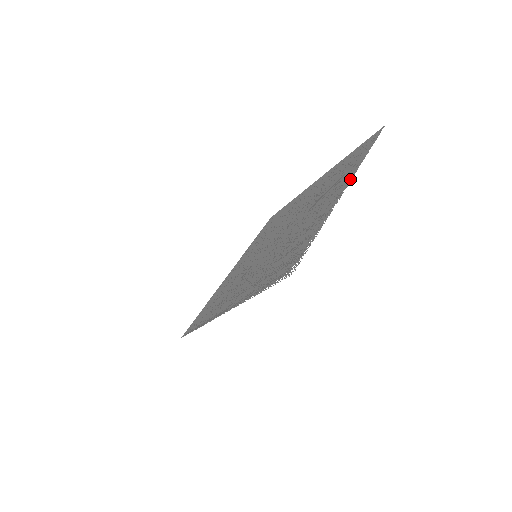
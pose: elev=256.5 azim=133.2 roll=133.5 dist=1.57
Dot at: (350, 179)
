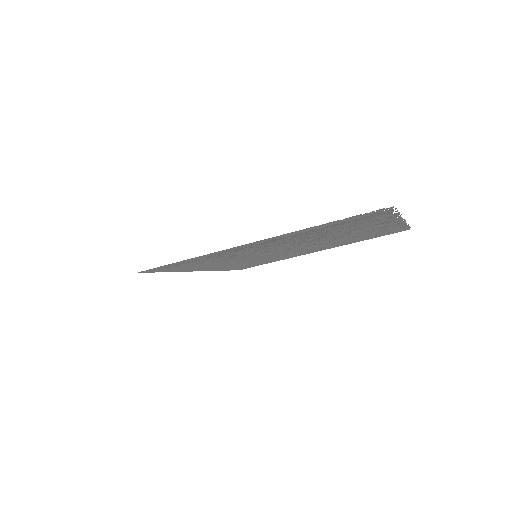
Dot at: (404, 222)
